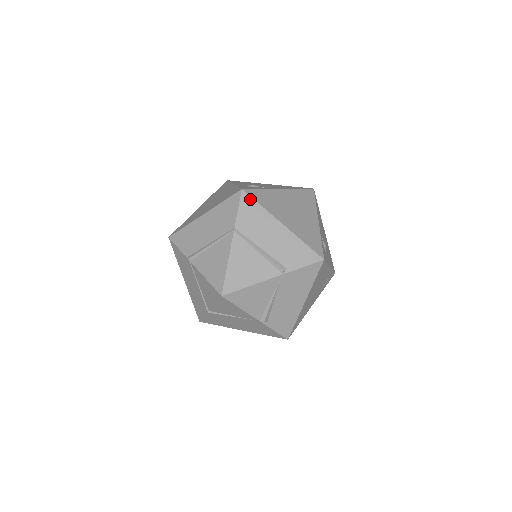
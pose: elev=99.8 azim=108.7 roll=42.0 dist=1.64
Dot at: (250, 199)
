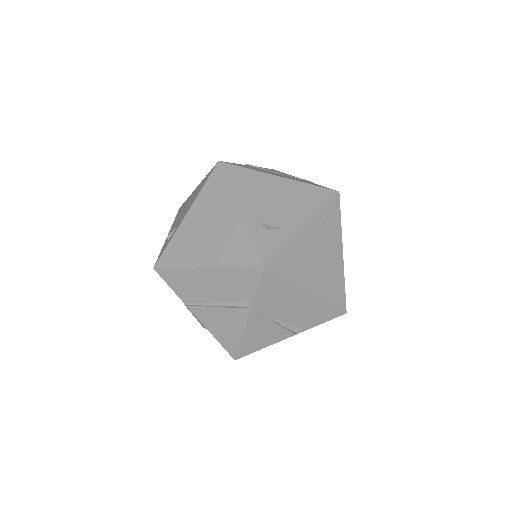
Dot at: (166, 271)
